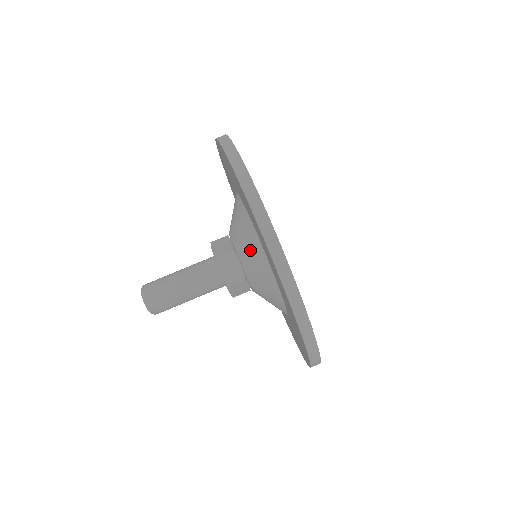
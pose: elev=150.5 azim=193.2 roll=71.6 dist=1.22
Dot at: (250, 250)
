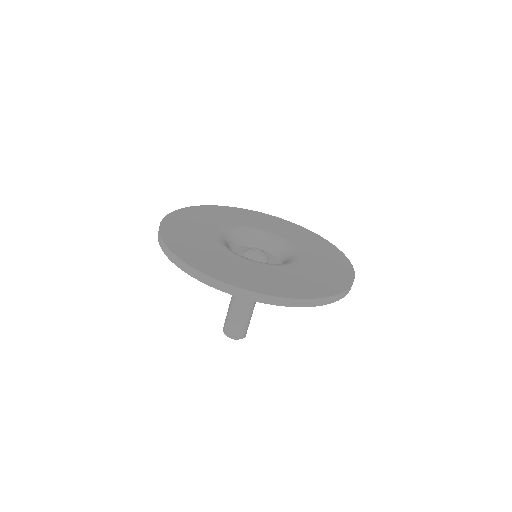
Dot at: occluded
